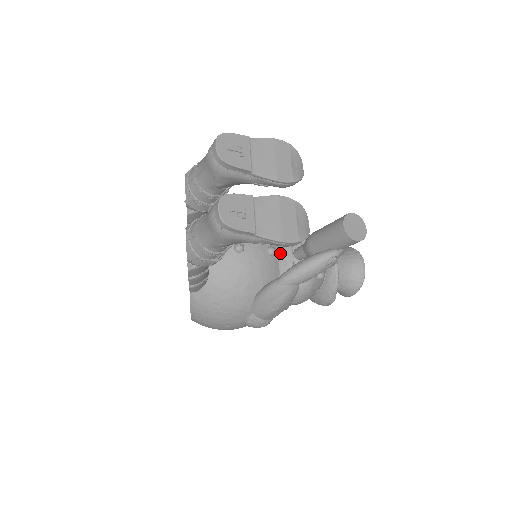
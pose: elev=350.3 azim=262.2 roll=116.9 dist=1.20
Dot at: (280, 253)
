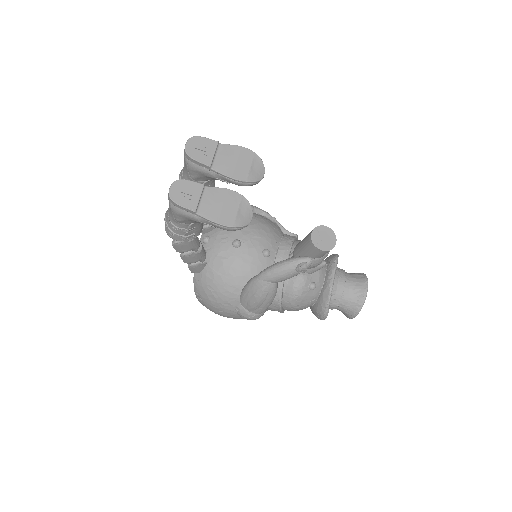
Dot at: (276, 257)
